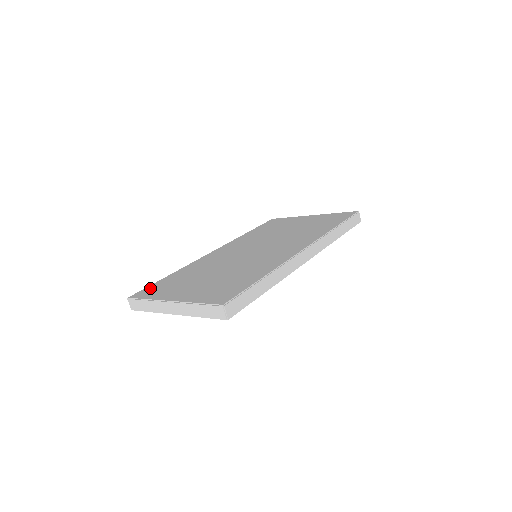
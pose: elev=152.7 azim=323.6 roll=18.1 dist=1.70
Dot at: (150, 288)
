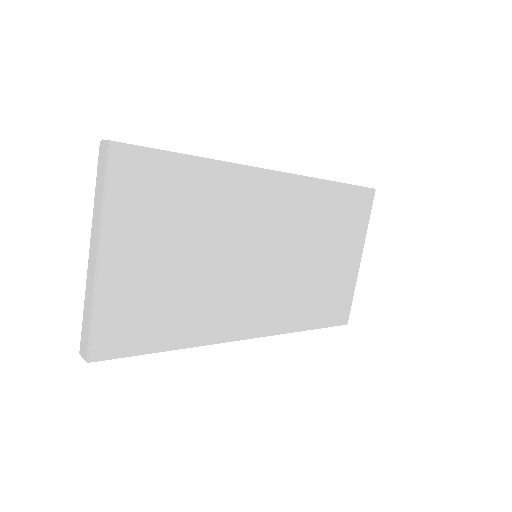
Dot at: occluded
